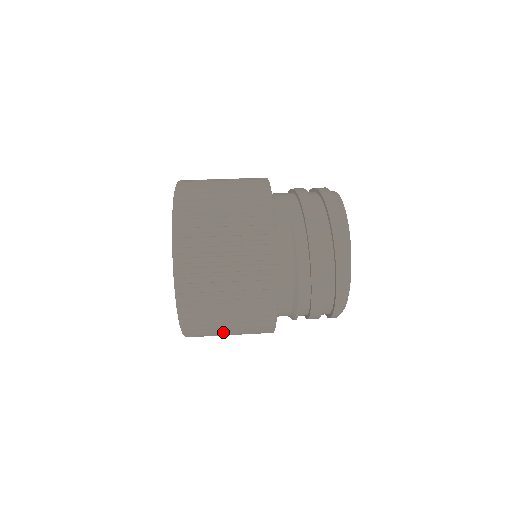
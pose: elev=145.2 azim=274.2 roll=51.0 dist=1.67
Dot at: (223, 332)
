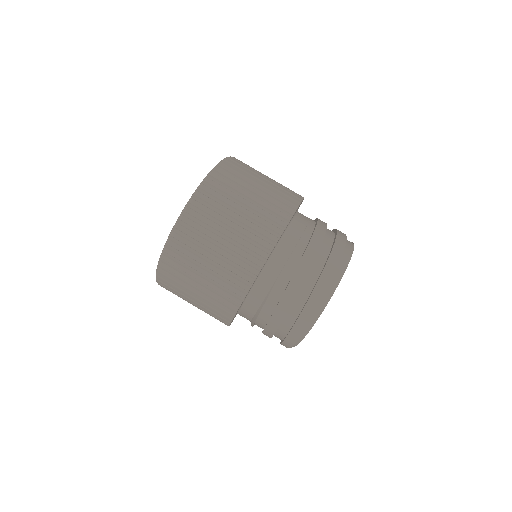
Dot at: occluded
